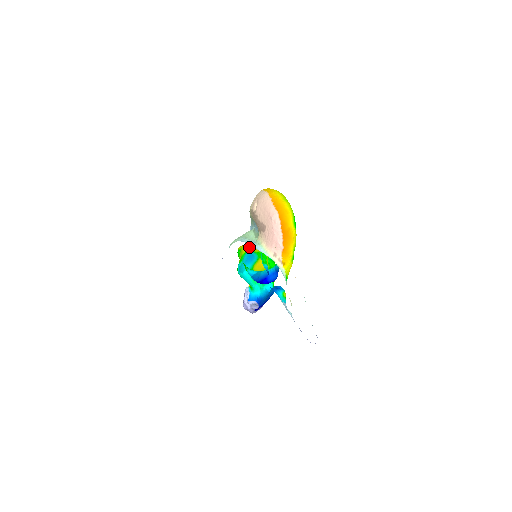
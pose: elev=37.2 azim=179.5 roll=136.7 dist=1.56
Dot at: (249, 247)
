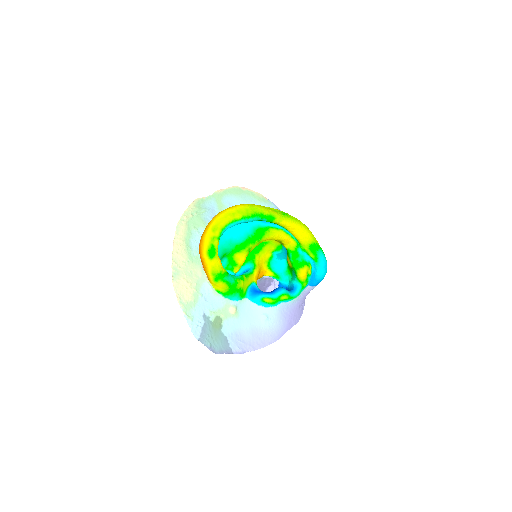
Dot at: occluded
